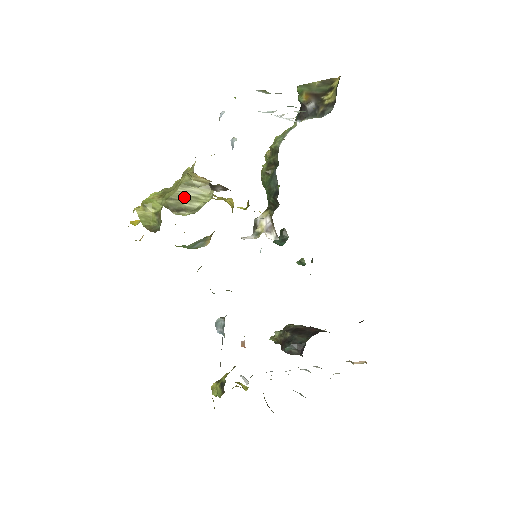
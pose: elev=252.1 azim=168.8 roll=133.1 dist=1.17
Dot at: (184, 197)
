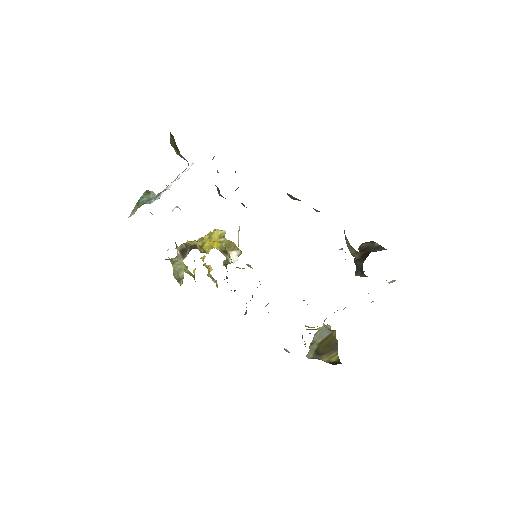
Dot at: (177, 270)
